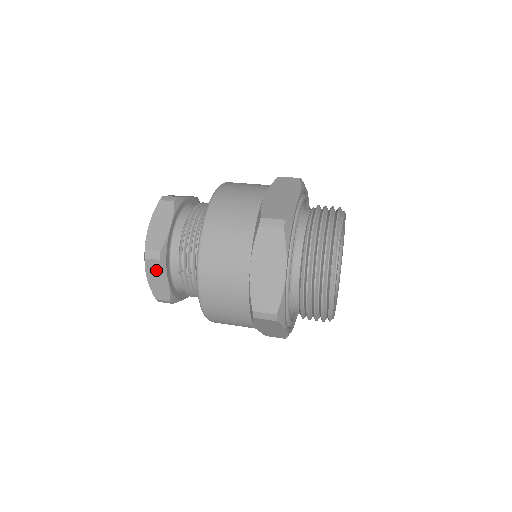
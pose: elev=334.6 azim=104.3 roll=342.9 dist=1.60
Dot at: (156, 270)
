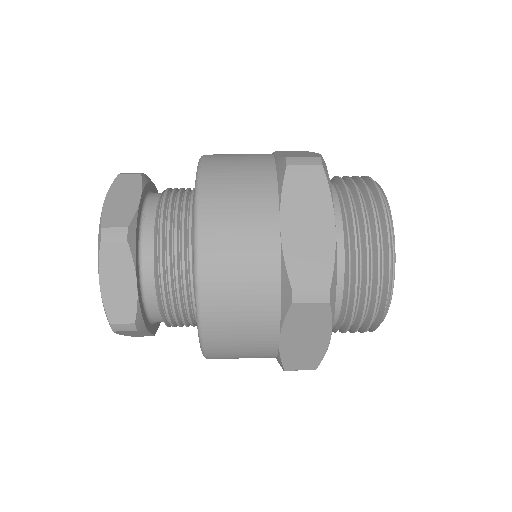
Dot at: (132, 332)
